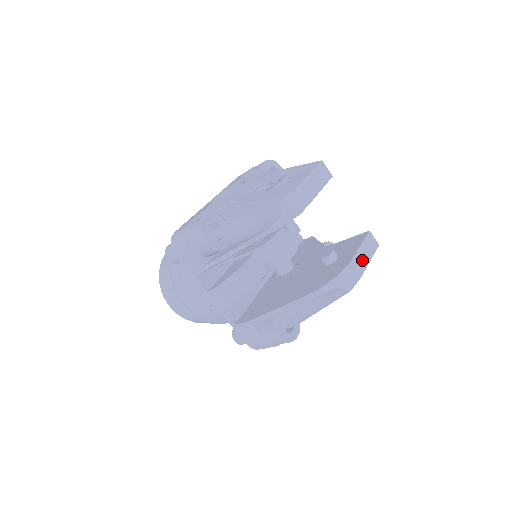
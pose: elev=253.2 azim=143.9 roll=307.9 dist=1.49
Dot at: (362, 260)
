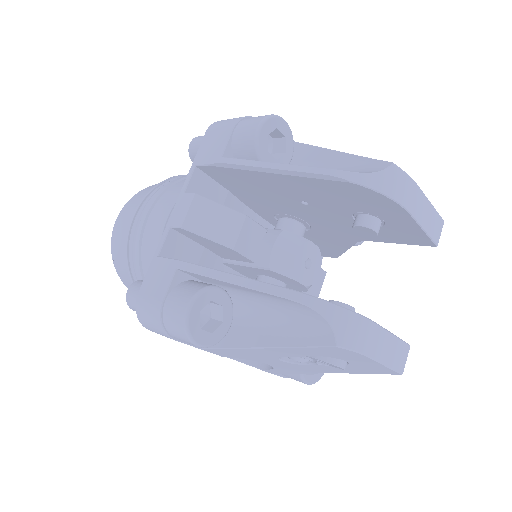
Dot at: (381, 345)
